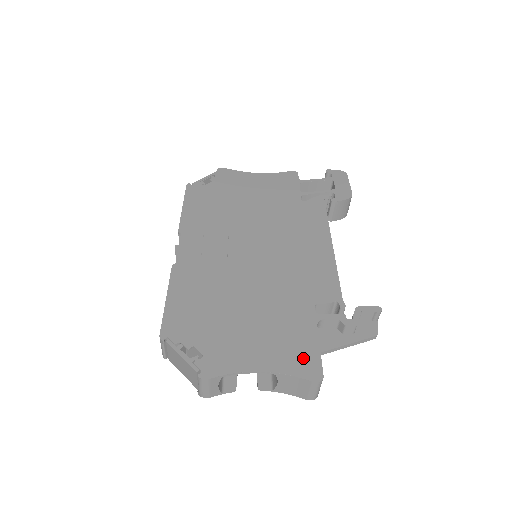
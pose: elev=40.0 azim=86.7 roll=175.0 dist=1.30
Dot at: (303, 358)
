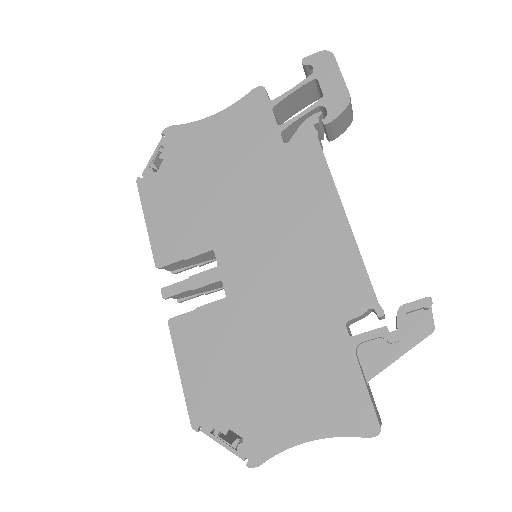
Dot at: (351, 409)
